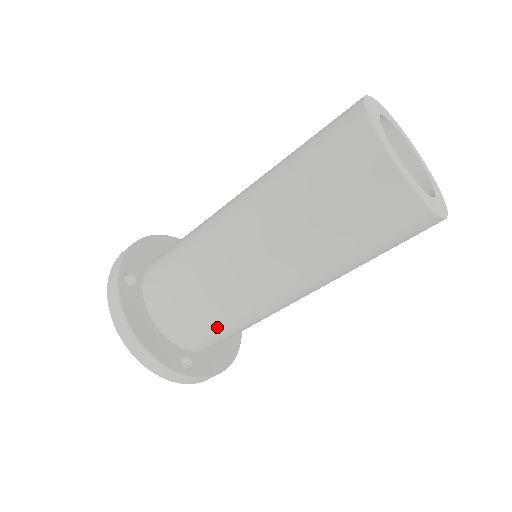
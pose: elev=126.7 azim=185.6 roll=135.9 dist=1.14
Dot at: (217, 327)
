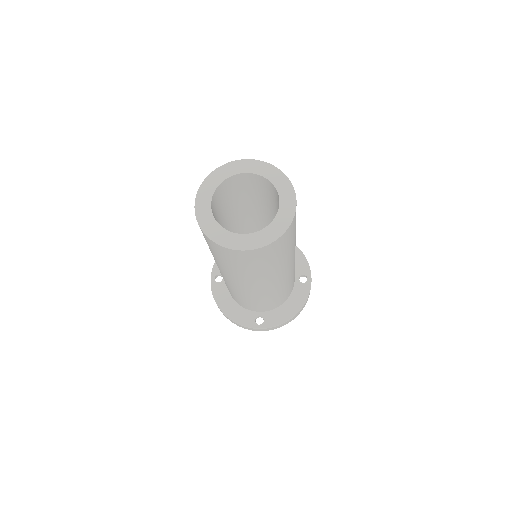
Dot at: (253, 303)
